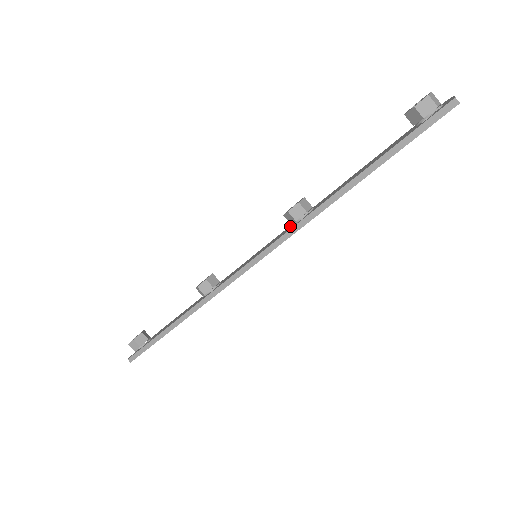
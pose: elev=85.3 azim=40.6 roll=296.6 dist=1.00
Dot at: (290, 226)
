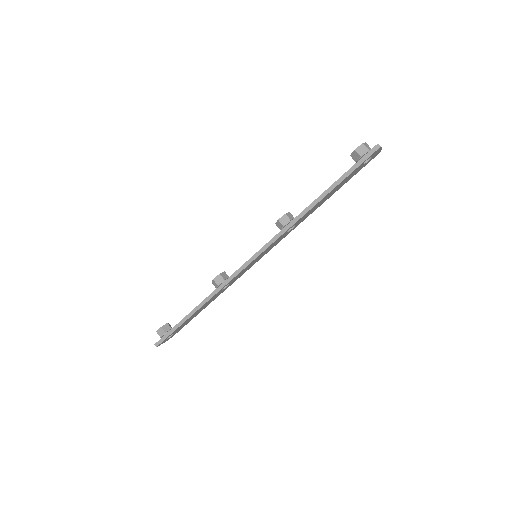
Dot at: occluded
